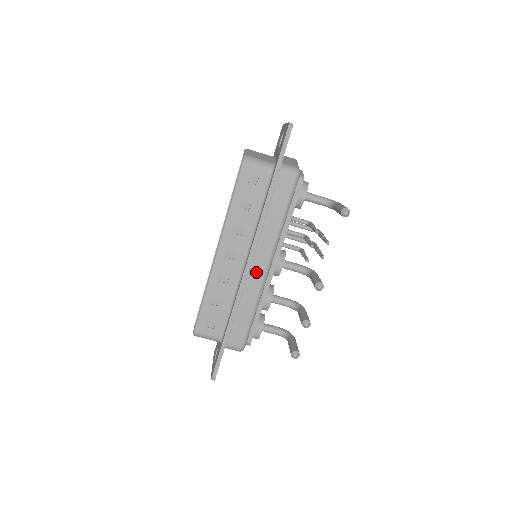
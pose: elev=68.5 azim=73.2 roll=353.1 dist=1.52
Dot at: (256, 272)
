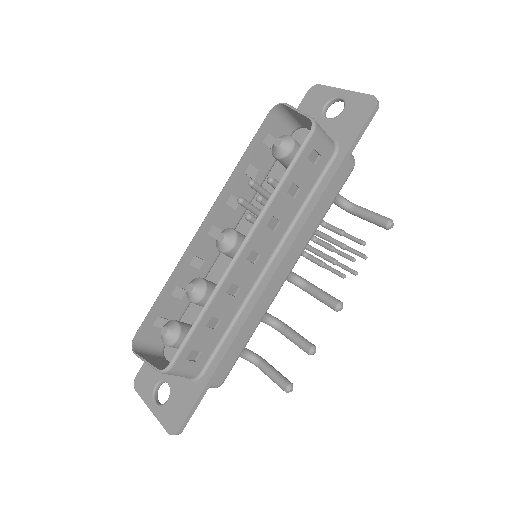
Dot at: (274, 283)
